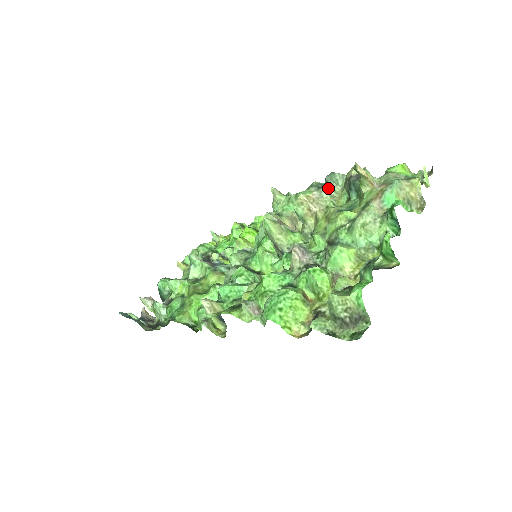
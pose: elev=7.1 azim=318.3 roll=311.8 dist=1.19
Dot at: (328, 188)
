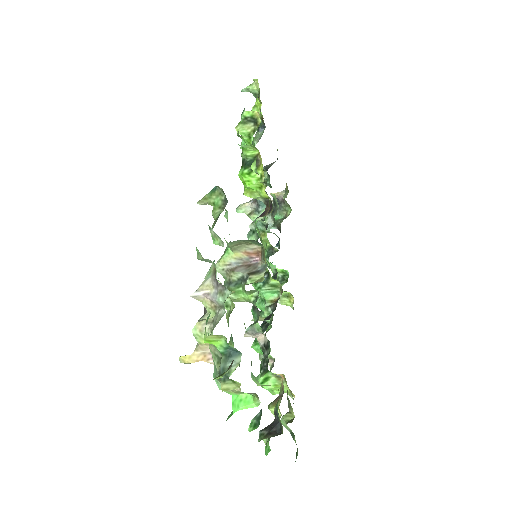
Dot at: occluded
